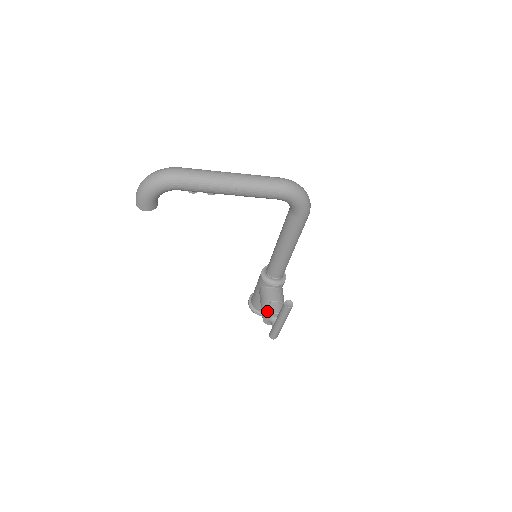
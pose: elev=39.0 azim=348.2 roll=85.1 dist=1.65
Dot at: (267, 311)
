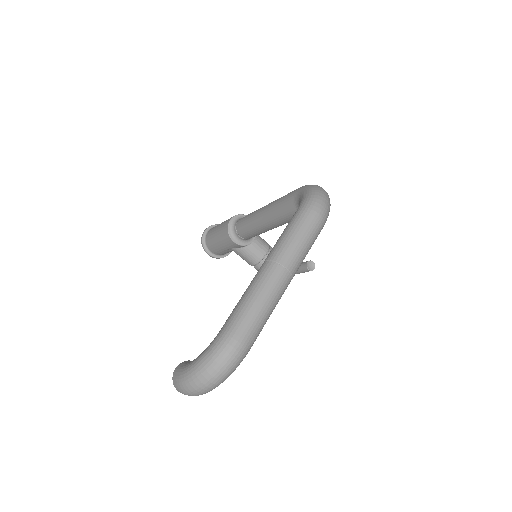
Dot at: occluded
